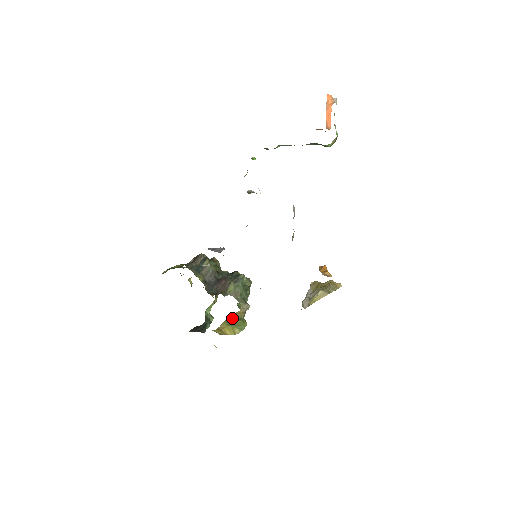
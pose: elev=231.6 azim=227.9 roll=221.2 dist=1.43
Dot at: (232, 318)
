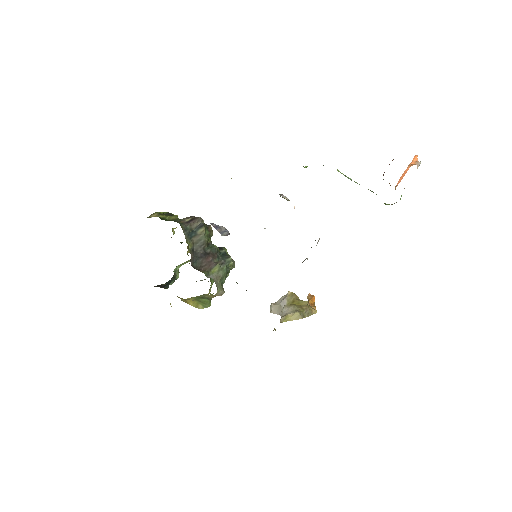
Dot at: (203, 297)
